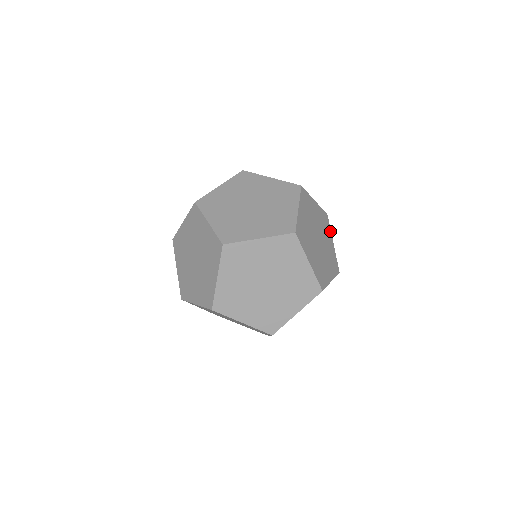
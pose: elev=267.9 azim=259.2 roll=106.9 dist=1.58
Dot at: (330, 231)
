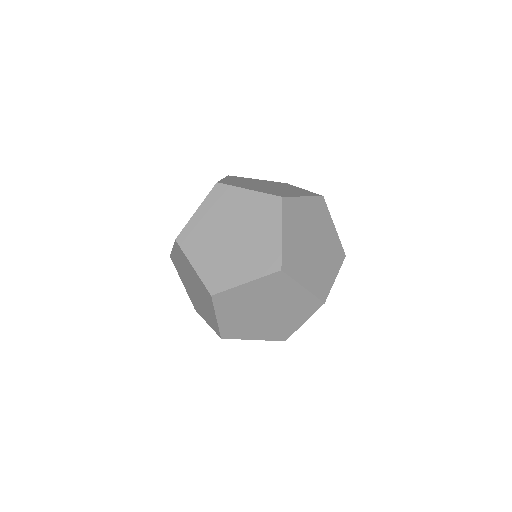
Dot at: occluded
